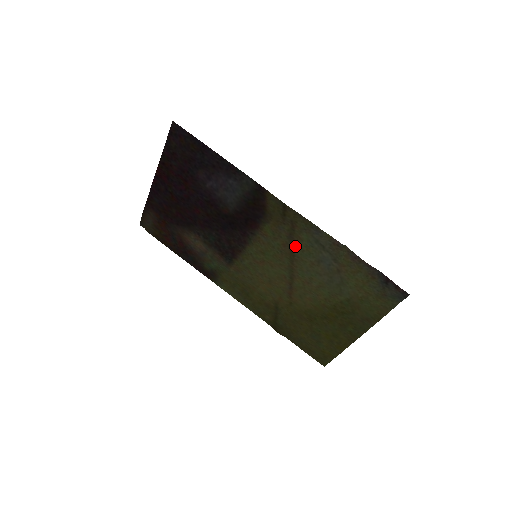
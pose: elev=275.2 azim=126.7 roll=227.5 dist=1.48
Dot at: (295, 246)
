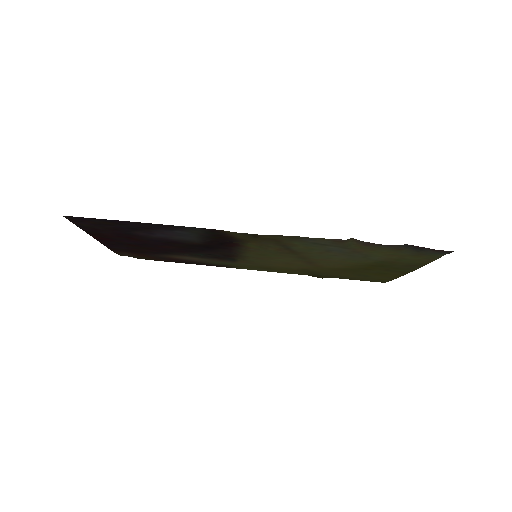
Dot at: (292, 248)
